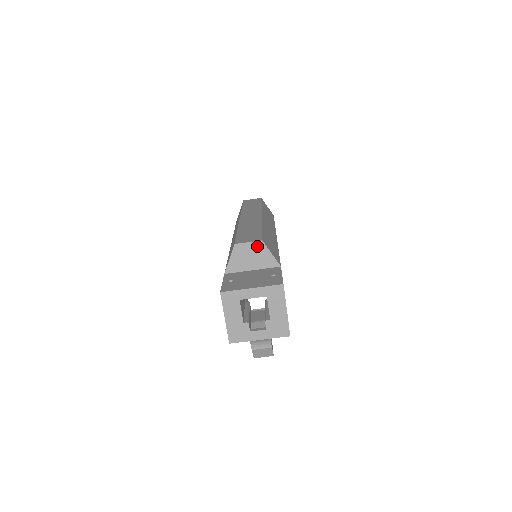
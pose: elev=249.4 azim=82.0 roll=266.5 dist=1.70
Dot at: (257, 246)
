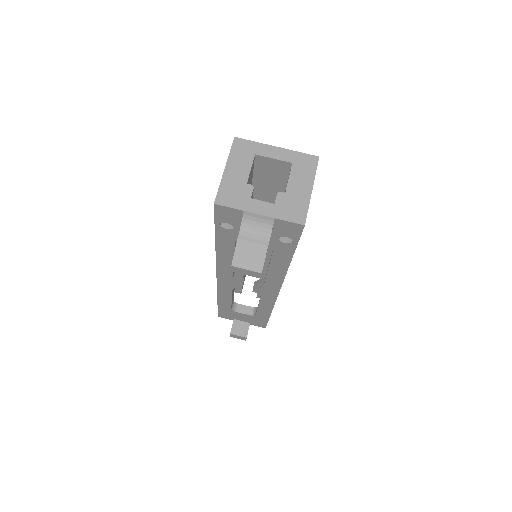
Dot at: occluded
